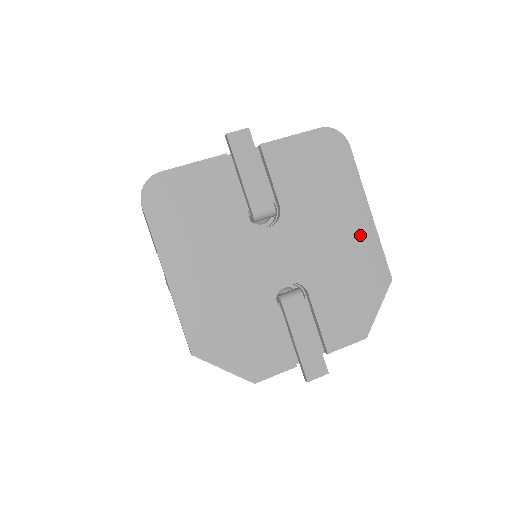
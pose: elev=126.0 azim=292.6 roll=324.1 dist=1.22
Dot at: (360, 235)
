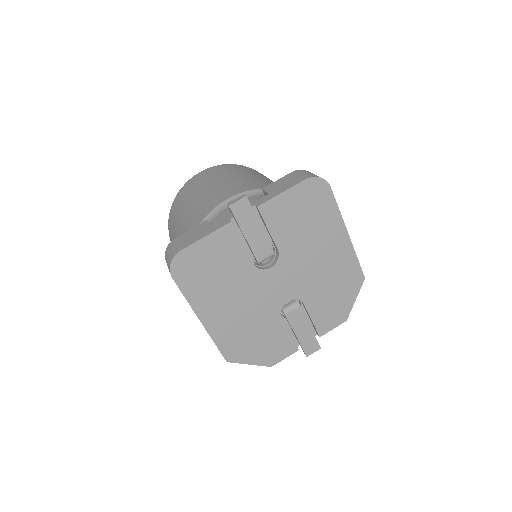
Dot at: (341, 254)
